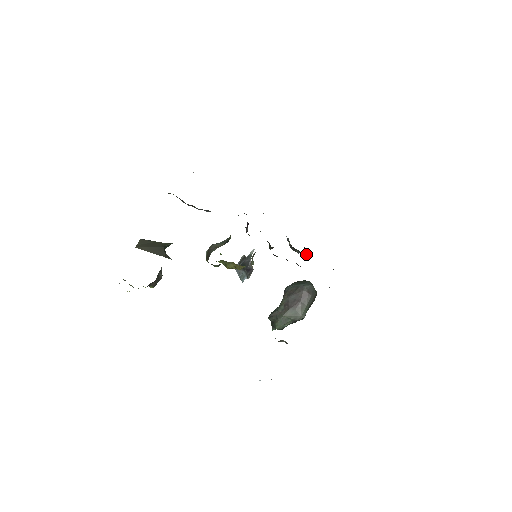
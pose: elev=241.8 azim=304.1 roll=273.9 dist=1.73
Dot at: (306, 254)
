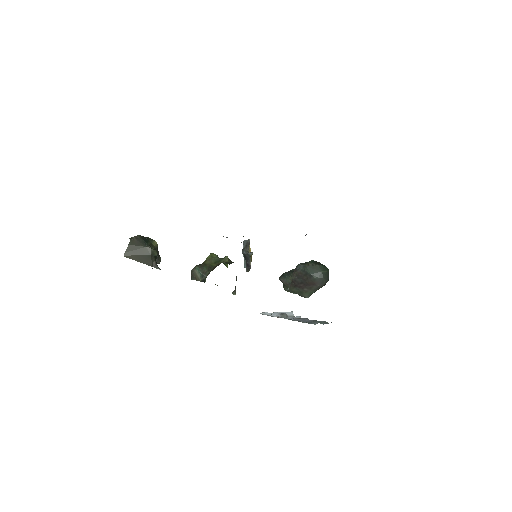
Dot at: occluded
